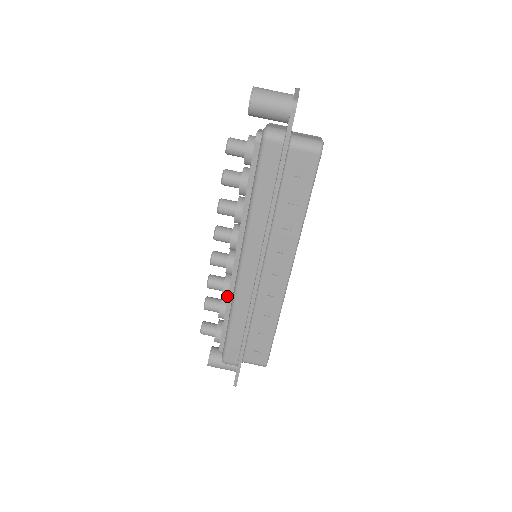
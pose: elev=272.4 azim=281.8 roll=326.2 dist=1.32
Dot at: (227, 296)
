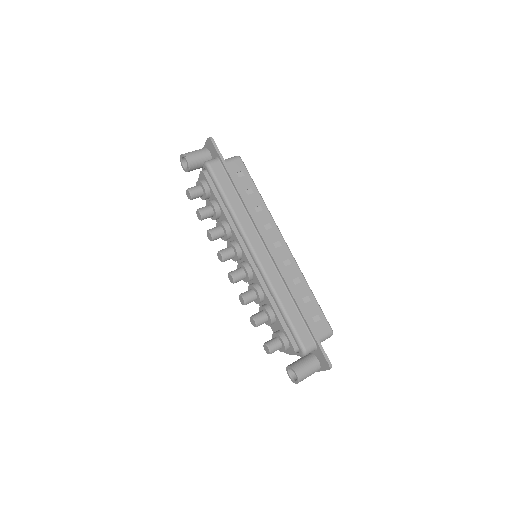
Dot at: (263, 295)
